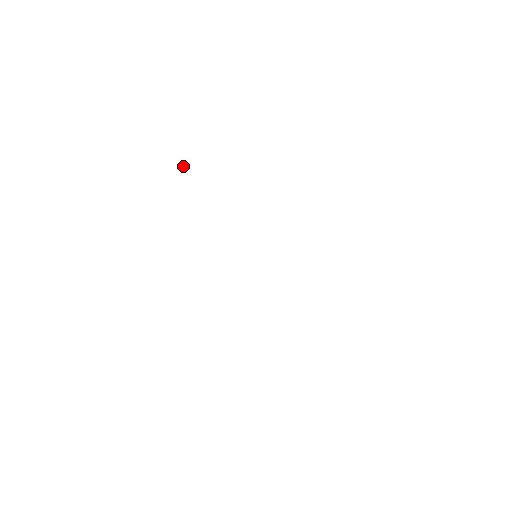
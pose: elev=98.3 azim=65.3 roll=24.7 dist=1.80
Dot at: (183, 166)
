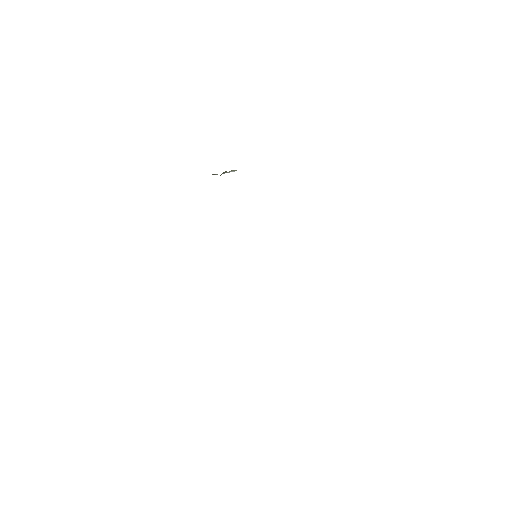
Dot at: occluded
